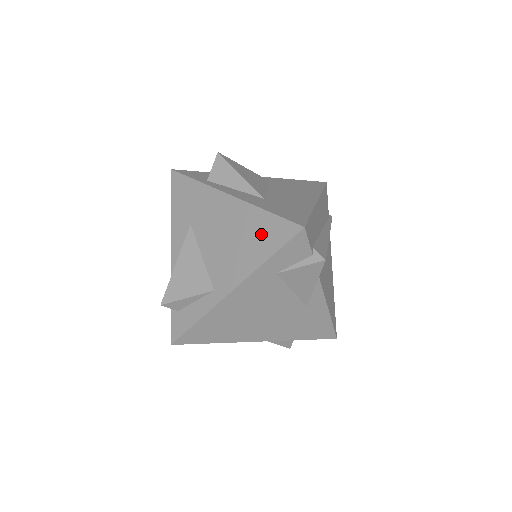
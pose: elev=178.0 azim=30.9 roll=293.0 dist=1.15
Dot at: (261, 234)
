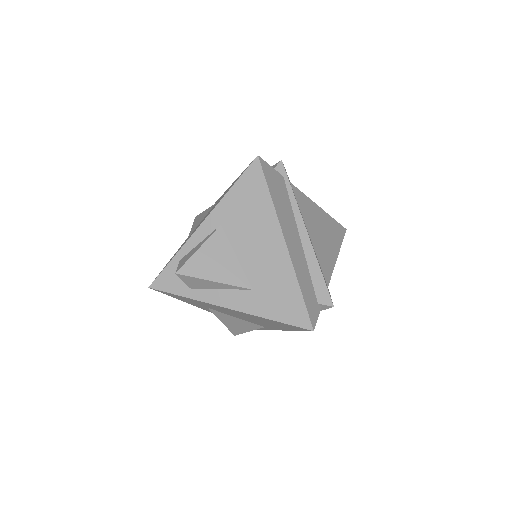
Dot at: occluded
